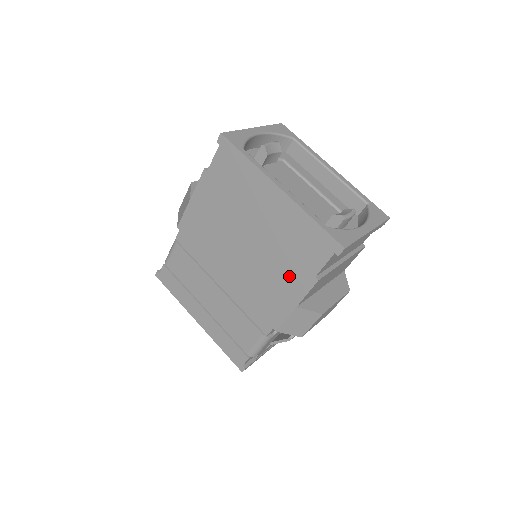
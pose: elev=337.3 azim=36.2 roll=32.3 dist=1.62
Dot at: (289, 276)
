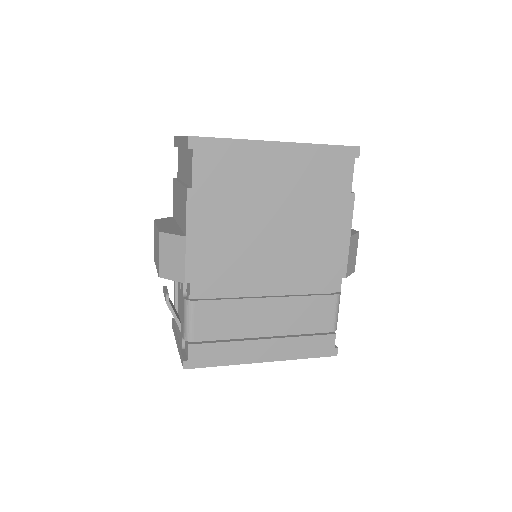
Dot at: (330, 215)
